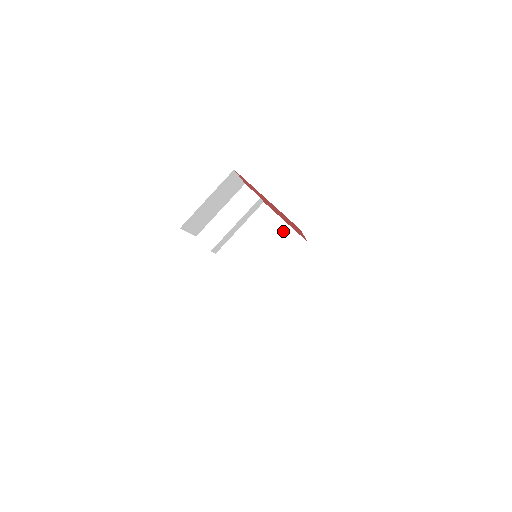
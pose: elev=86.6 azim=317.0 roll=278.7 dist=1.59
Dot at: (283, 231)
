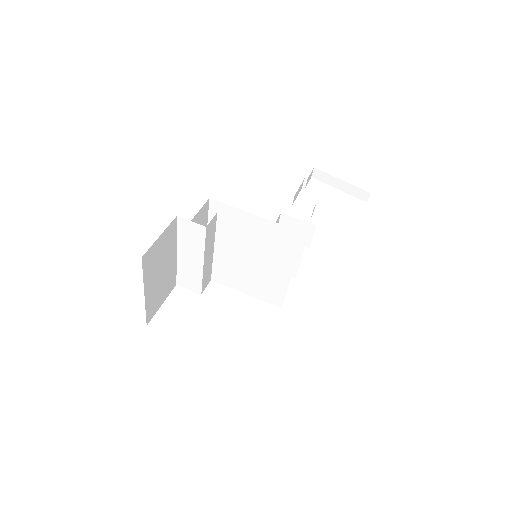
Dot at: (263, 239)
